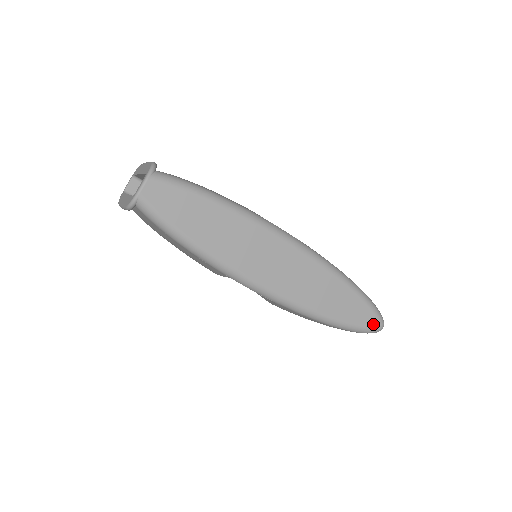
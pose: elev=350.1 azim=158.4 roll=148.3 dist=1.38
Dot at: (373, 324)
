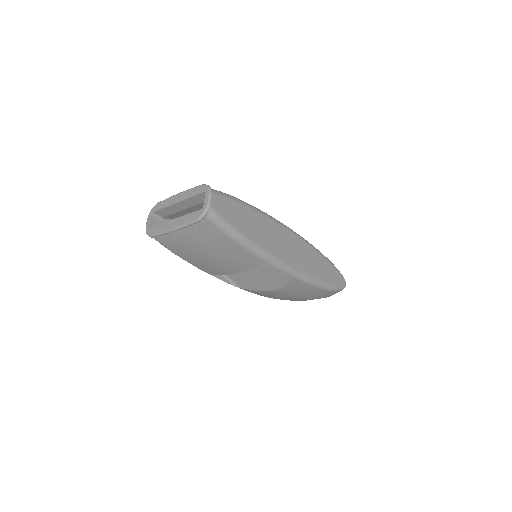
Dot at: (342, 282)
